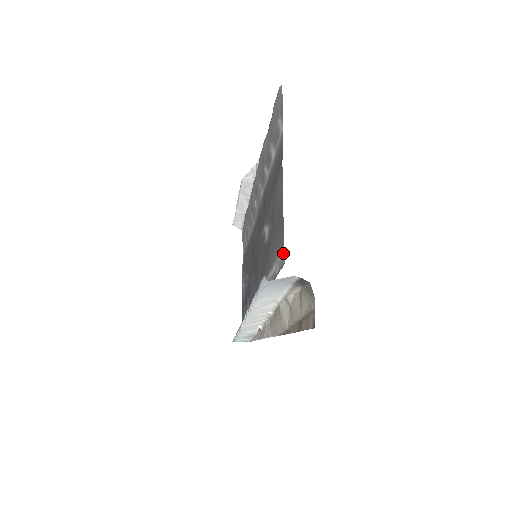
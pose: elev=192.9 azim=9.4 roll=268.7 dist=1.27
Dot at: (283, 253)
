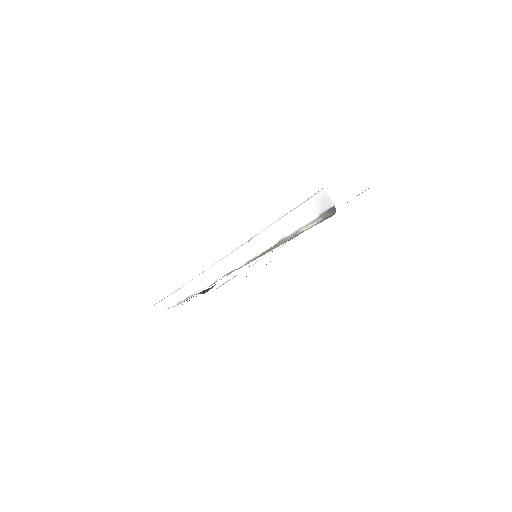
Dot at: occluded
